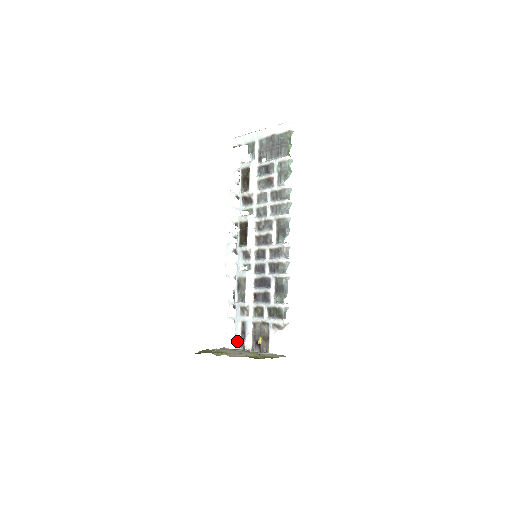
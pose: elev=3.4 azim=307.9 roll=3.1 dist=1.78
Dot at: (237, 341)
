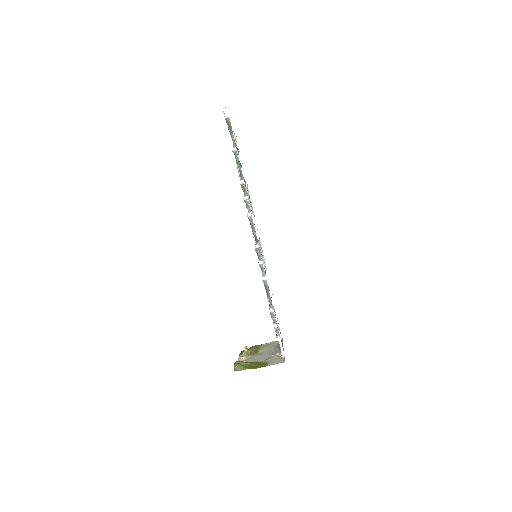
Dot at: occluded
